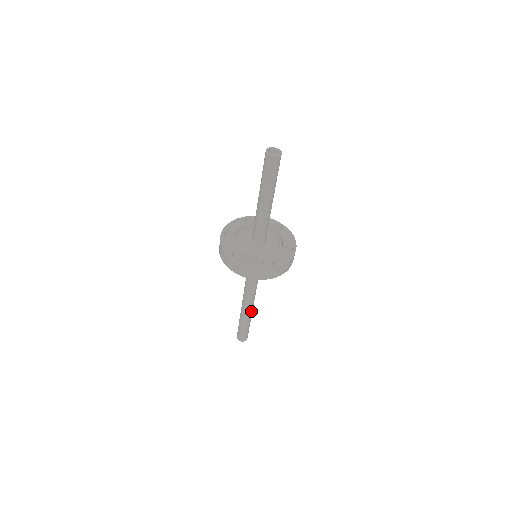
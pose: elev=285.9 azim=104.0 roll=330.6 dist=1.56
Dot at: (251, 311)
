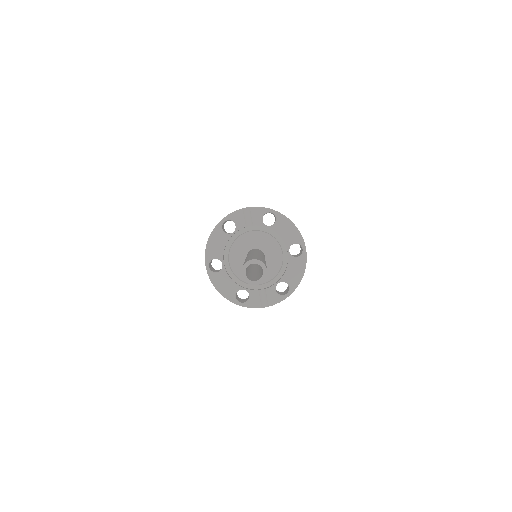
Dot at: occluded
